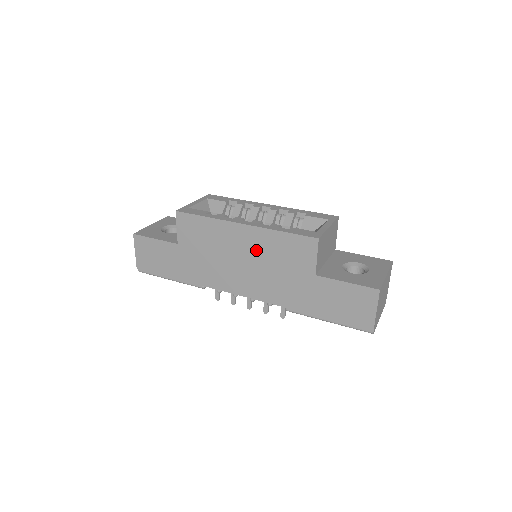
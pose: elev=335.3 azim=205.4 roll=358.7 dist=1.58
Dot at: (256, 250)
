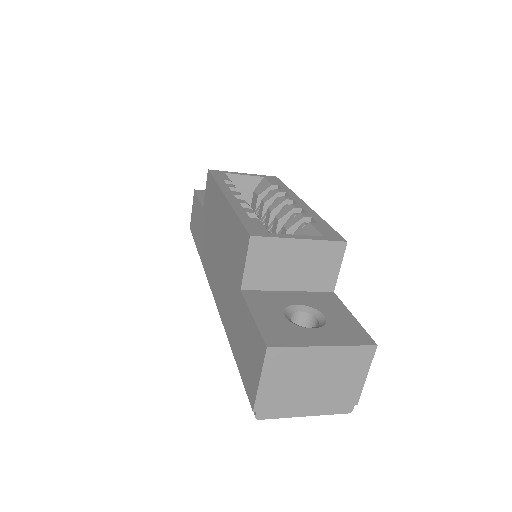
Dot at: (224, 234)
